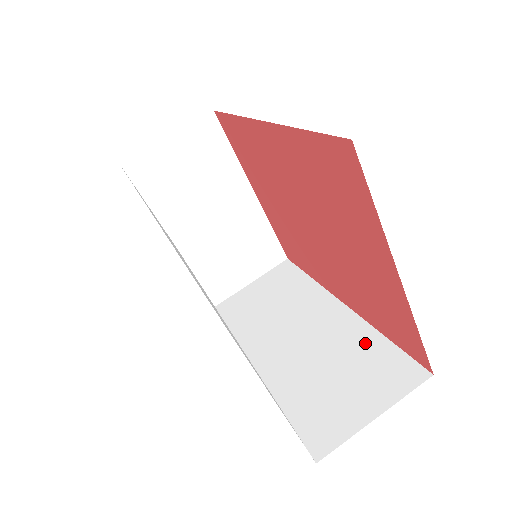
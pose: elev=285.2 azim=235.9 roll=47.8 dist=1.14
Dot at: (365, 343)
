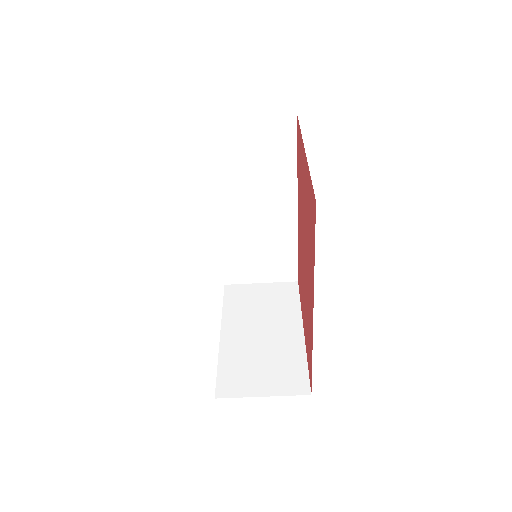
Dot at: (286, 247)
